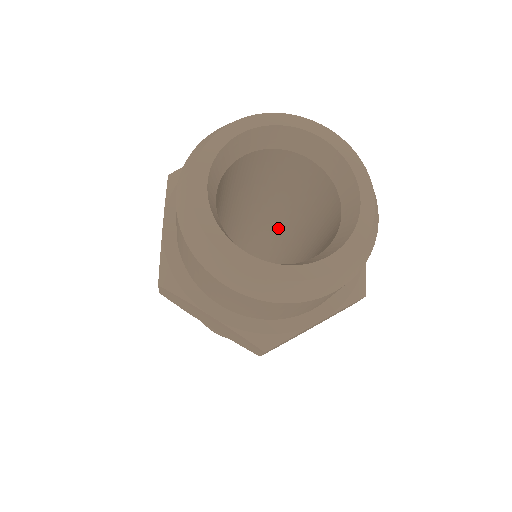
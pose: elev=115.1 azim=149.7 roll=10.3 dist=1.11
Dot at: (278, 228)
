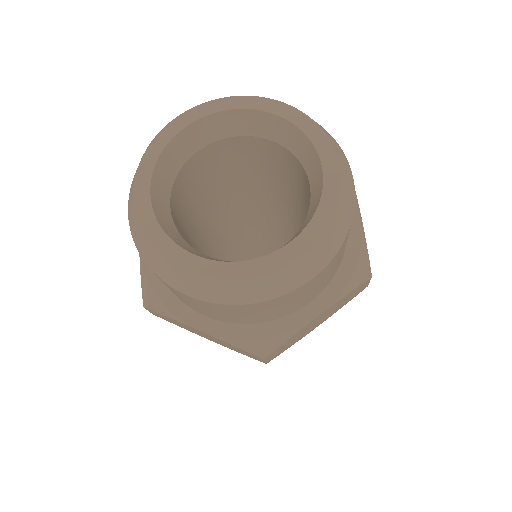
Dot at: occluded
